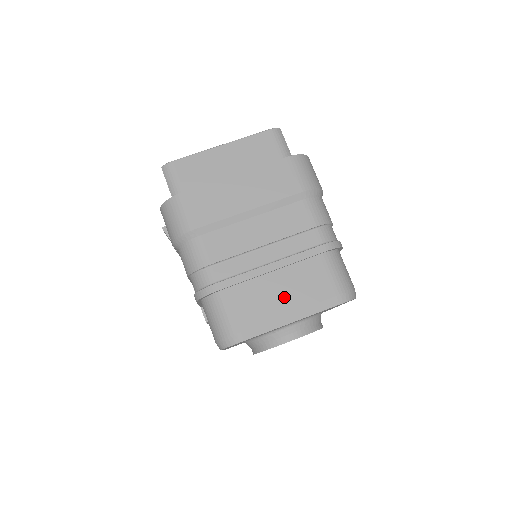
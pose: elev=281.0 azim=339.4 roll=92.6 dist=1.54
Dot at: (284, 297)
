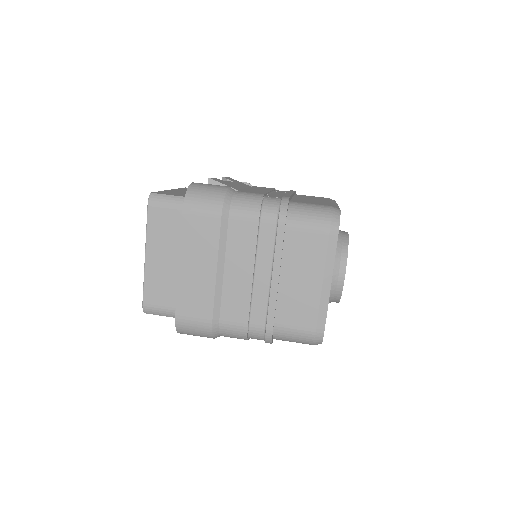
Dot at: (306, 280)
